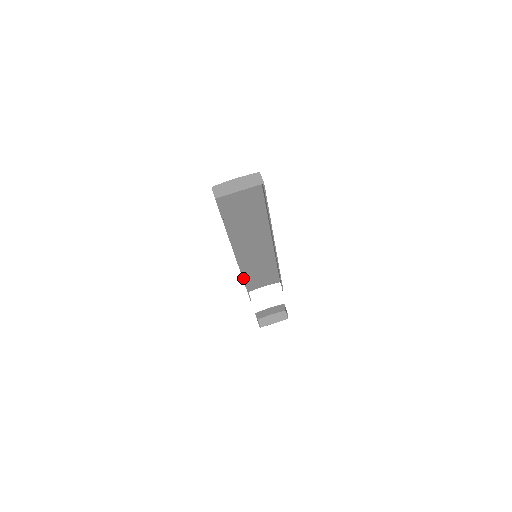
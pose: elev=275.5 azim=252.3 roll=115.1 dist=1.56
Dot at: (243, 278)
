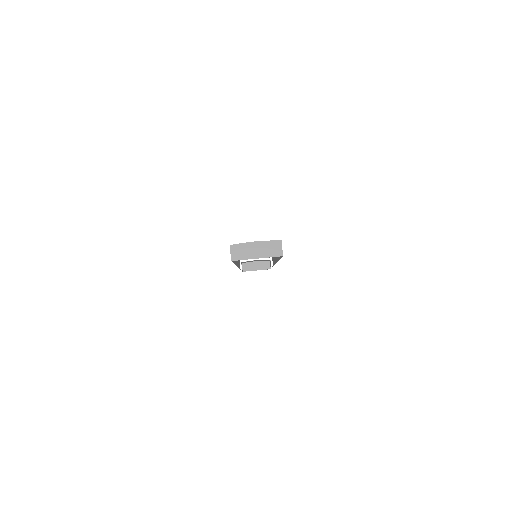
Dot at: occluded
